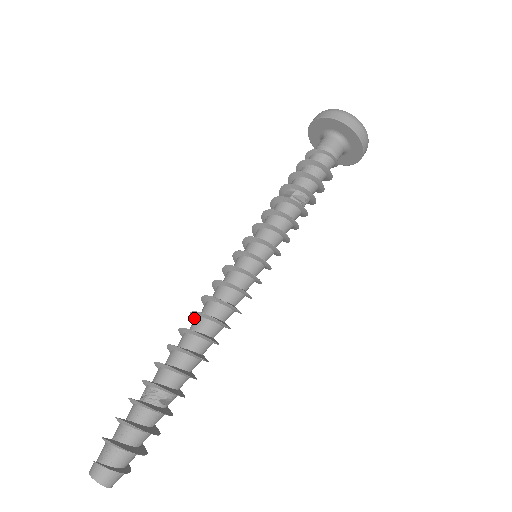
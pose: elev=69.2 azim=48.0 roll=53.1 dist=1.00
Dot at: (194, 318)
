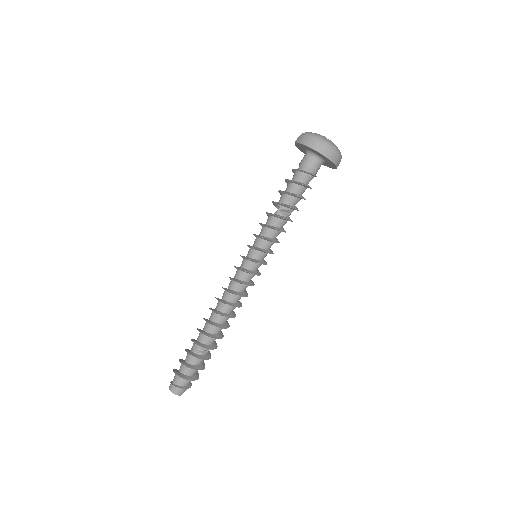
Dot at: (218, 301)
